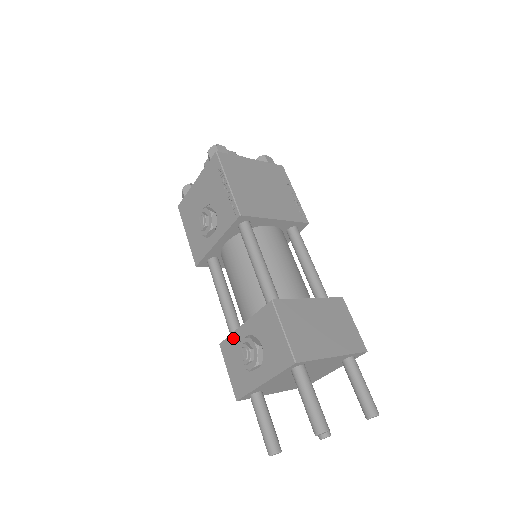
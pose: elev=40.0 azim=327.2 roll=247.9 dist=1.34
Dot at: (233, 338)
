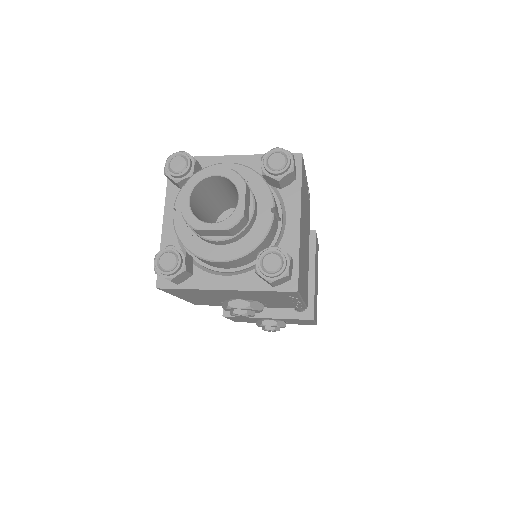
Dot at: (248, 318)
